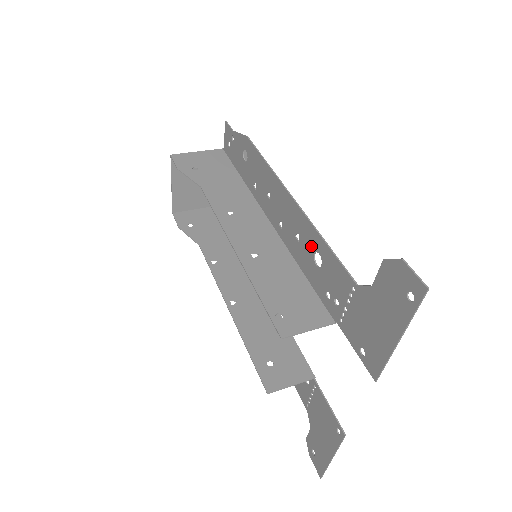
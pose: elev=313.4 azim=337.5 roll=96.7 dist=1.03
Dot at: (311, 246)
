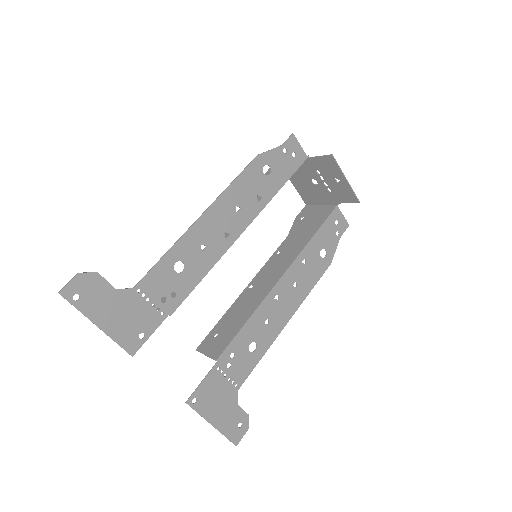
Dot at: (184, 256)
